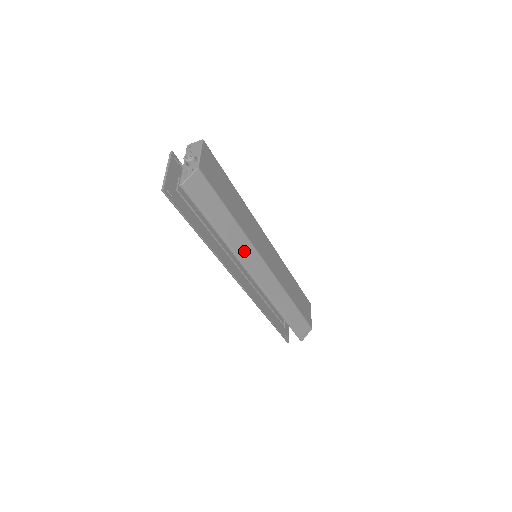
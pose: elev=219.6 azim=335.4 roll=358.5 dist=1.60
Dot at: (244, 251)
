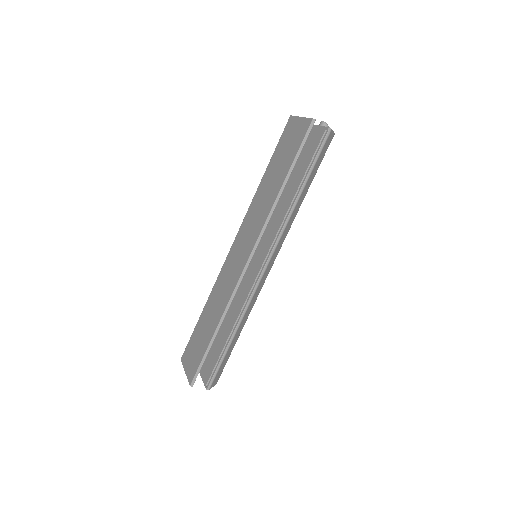
Dot at: (286, 230)
